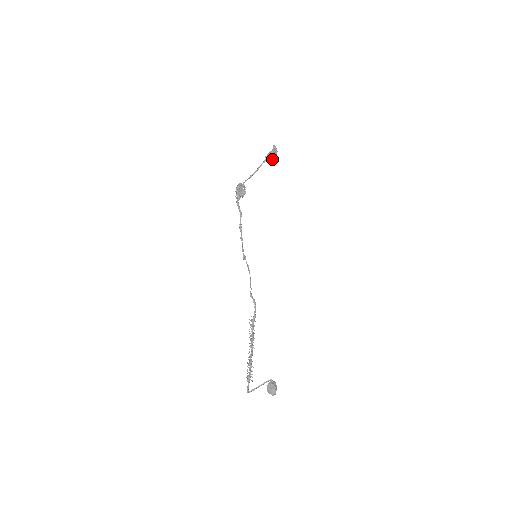
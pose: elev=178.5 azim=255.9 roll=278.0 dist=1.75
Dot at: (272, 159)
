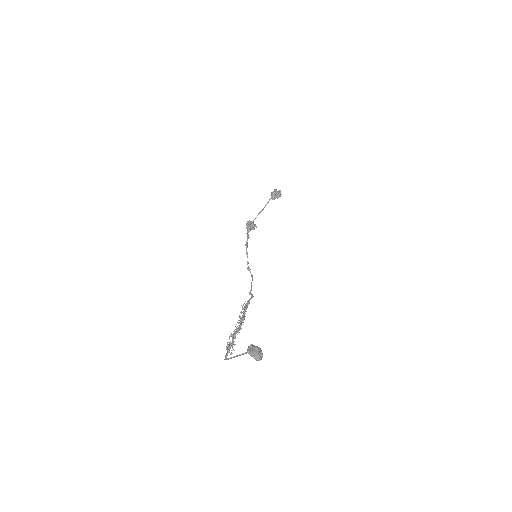
Dot at: (276, 196)
